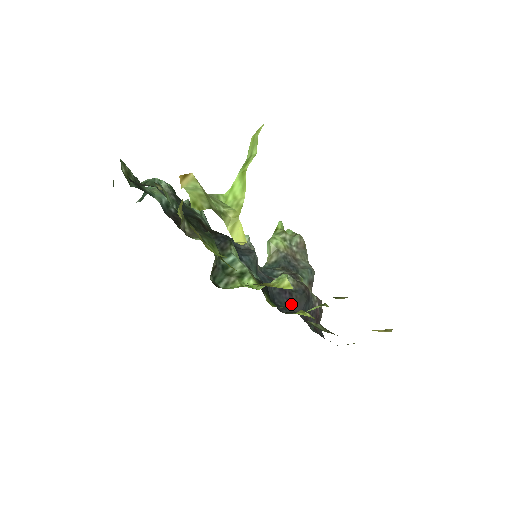
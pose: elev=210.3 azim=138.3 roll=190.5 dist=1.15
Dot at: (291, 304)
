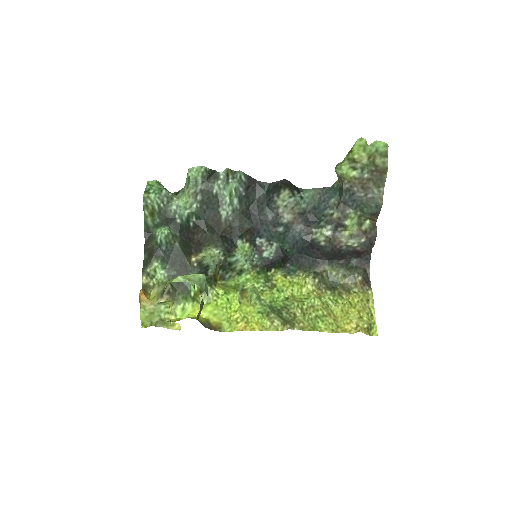
Dot at: (317, 256)
